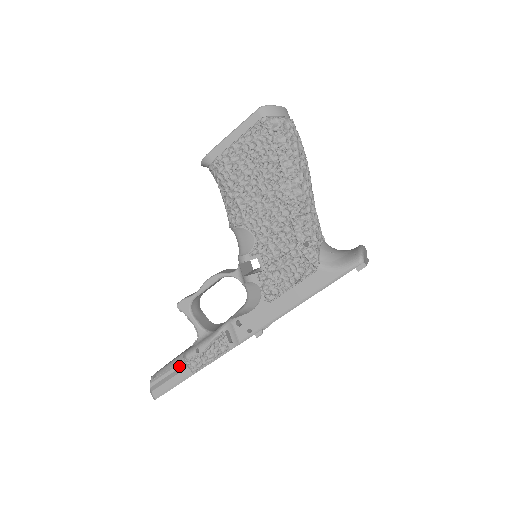
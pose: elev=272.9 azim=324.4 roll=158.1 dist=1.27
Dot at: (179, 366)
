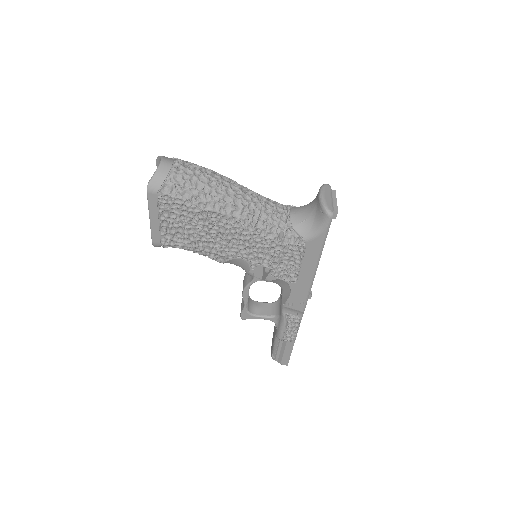
Dot at: (281, 343)
